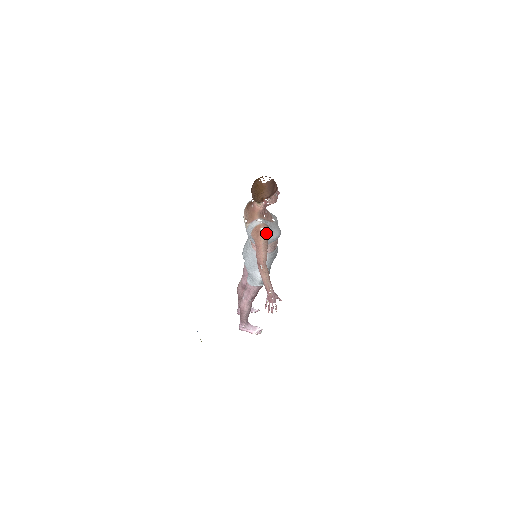
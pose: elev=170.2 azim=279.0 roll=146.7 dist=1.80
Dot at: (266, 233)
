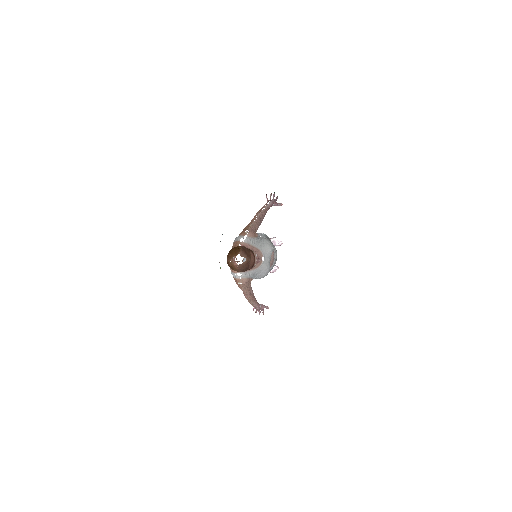
Dot at: (245, 285)
